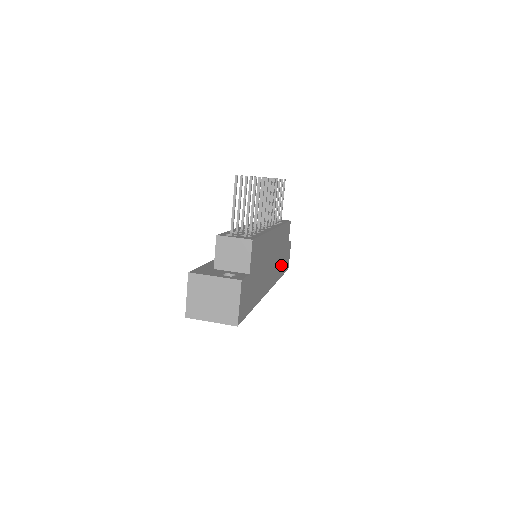
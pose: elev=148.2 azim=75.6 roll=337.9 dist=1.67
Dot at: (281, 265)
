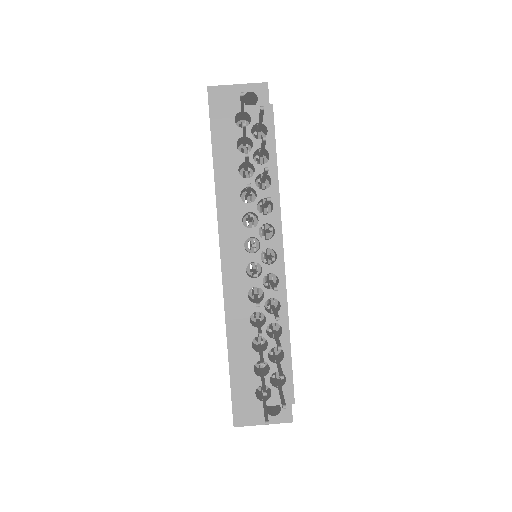
Dot at: occluded
